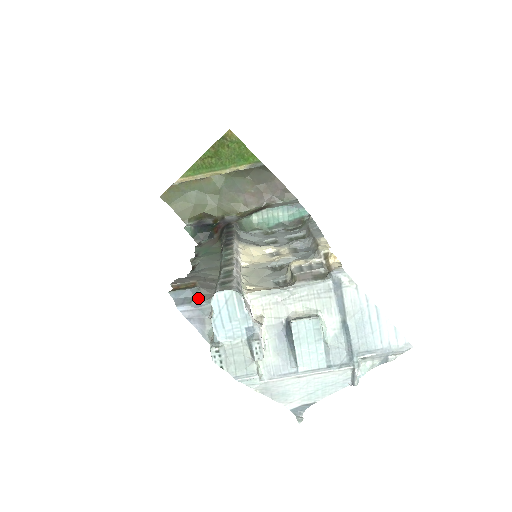
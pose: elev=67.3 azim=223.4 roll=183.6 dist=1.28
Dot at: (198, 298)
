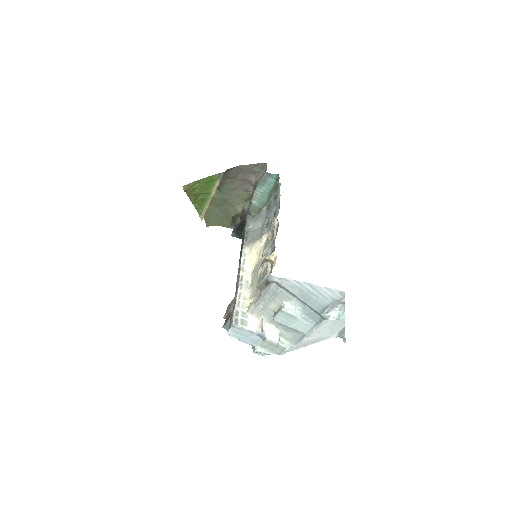
Dot at: occluded
